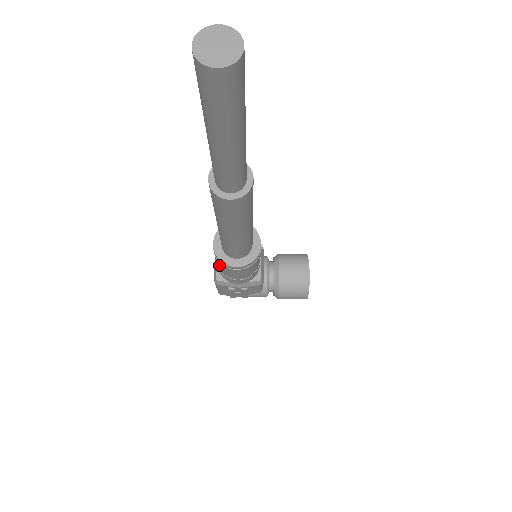
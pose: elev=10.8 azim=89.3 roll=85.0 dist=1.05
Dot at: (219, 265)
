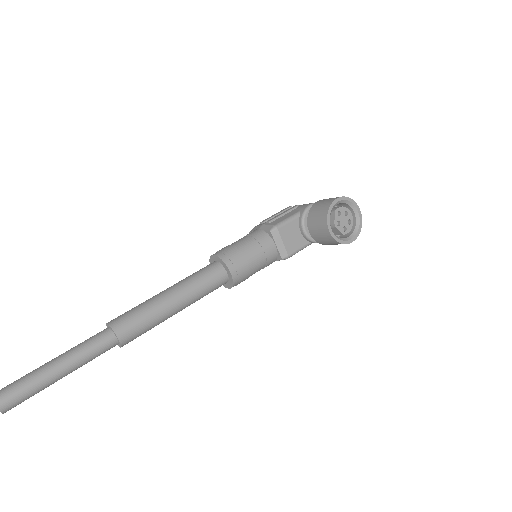
Dot at: occluded
